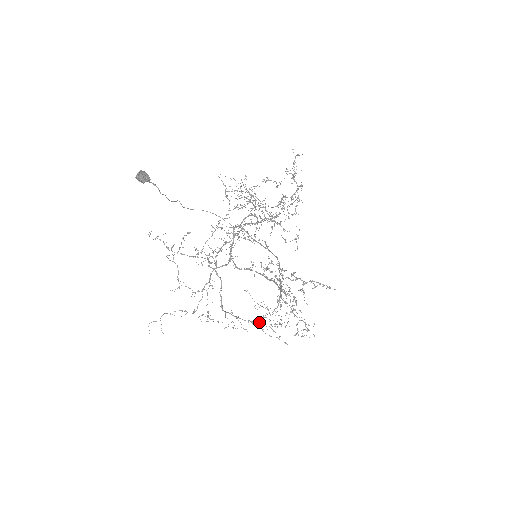
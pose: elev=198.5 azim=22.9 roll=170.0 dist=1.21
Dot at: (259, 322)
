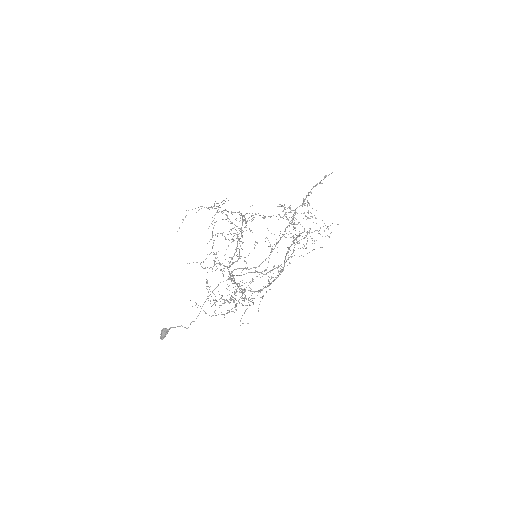
Dot at: occluded
